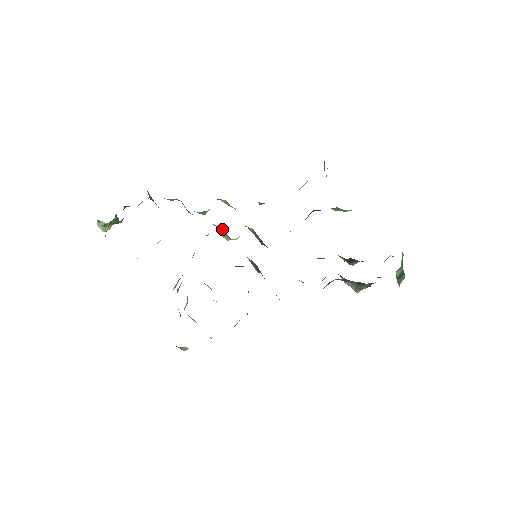
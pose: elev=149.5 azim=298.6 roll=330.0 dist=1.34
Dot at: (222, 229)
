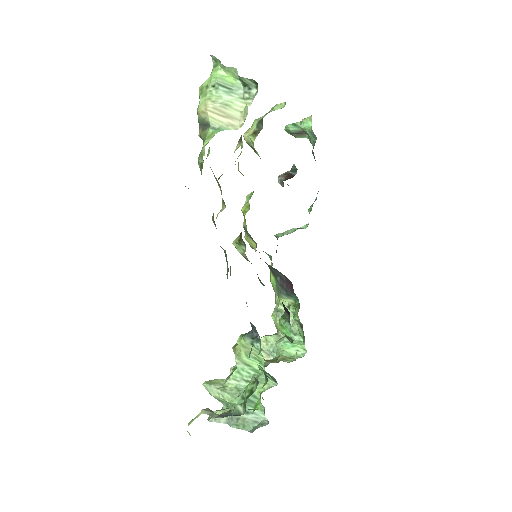
Dot at: occluded
